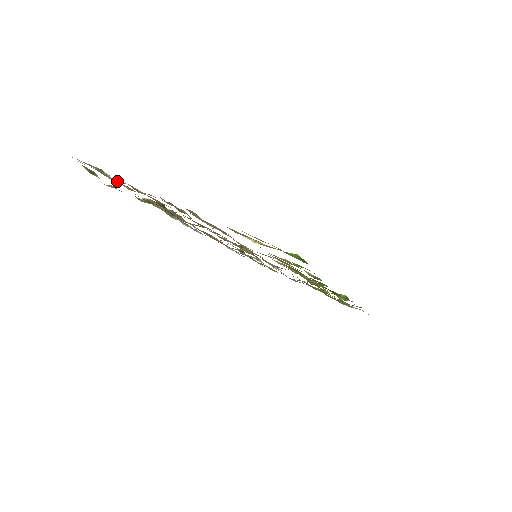
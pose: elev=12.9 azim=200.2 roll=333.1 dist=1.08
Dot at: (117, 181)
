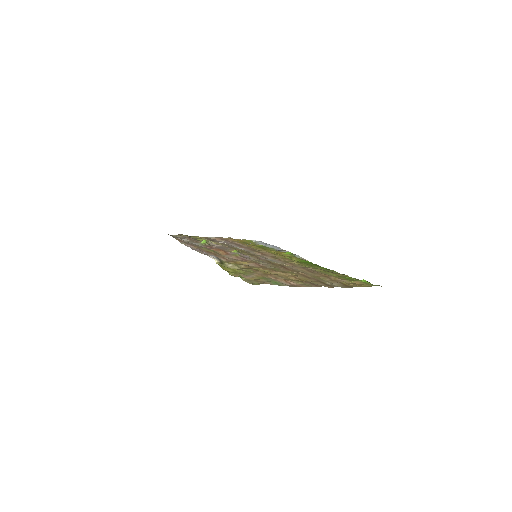
Dot at: (284, 283)
